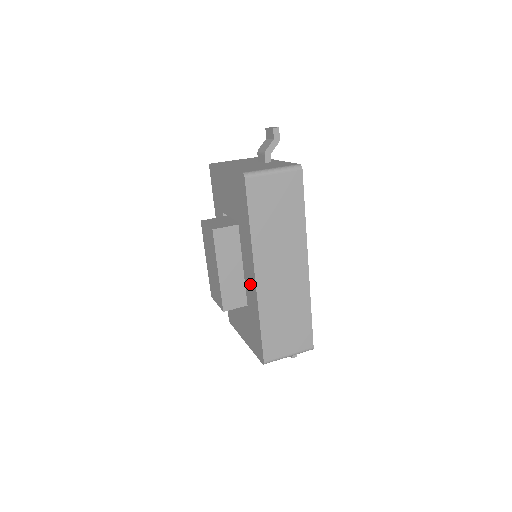
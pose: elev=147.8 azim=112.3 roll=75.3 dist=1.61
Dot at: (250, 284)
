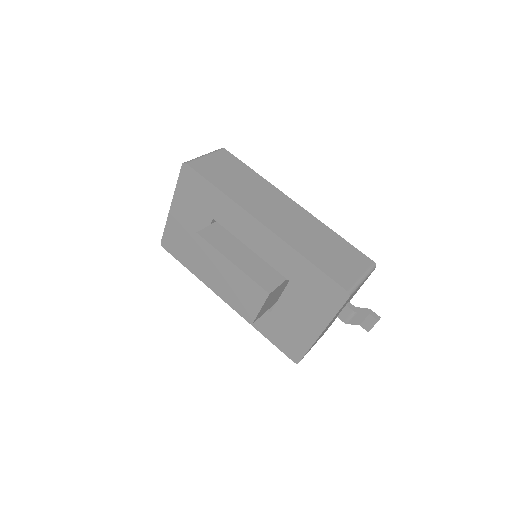
Dot at: (266, 245)
